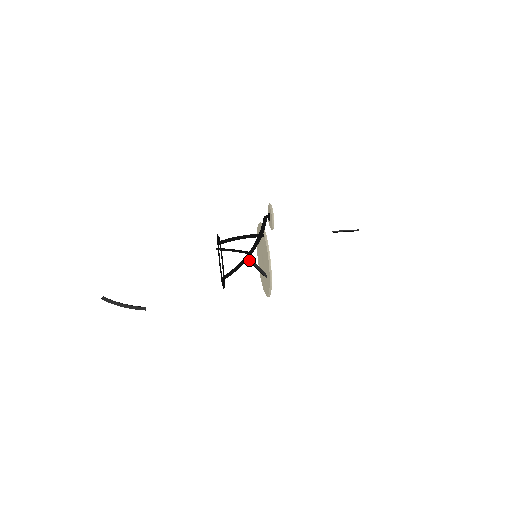
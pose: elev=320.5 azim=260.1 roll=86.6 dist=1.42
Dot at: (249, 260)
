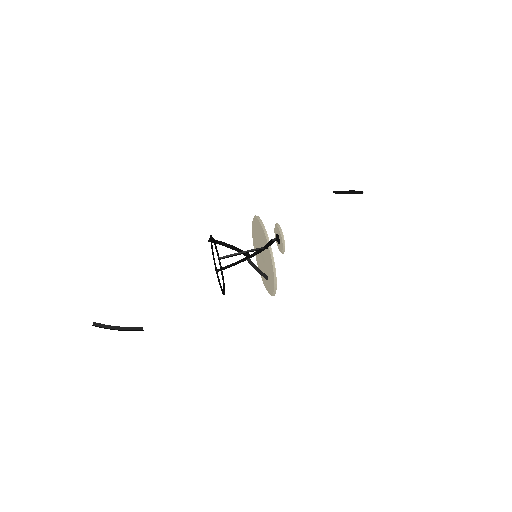
Dot at: (249, 263)
